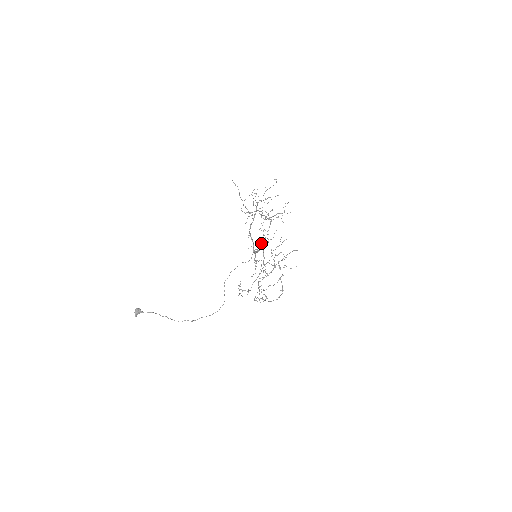
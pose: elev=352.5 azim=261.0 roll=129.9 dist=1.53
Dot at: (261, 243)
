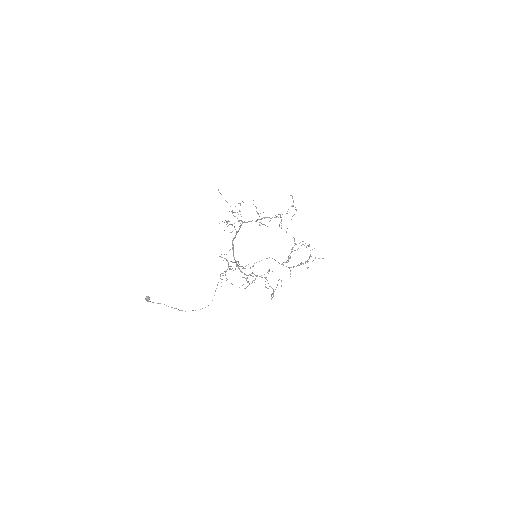
Dot at: occluded
